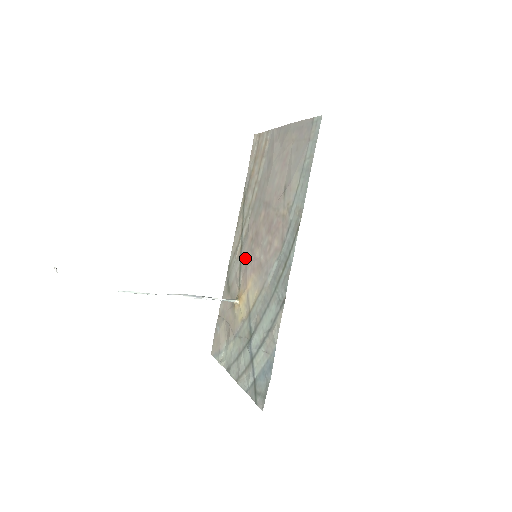
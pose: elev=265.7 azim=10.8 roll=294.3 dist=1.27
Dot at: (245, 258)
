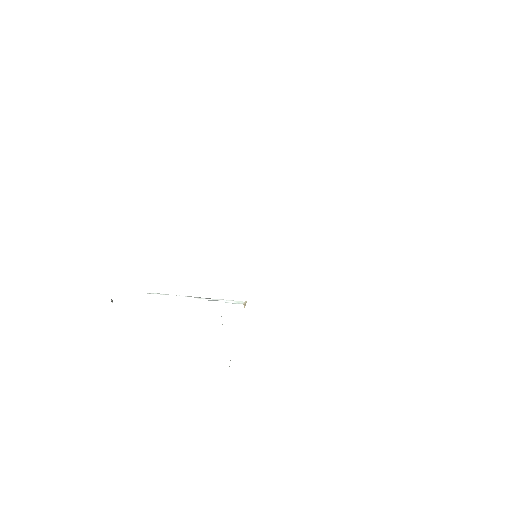
Dot at: occluded
